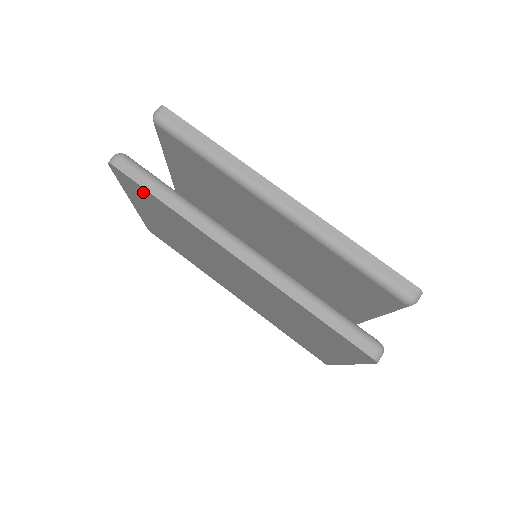
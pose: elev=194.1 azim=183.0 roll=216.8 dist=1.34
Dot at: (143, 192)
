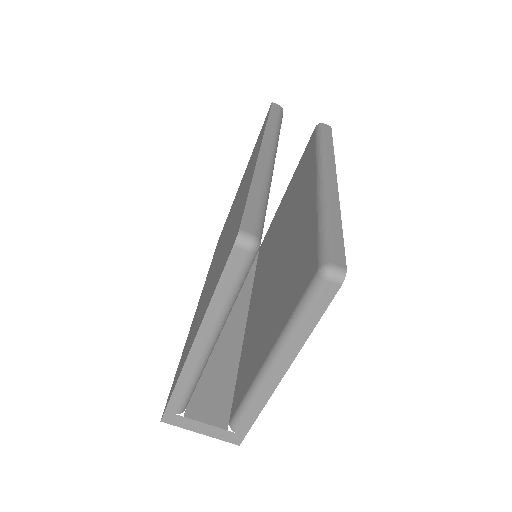
Dot at: occluded
